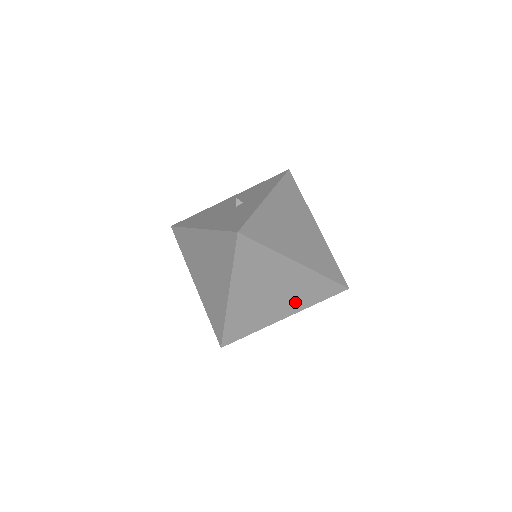
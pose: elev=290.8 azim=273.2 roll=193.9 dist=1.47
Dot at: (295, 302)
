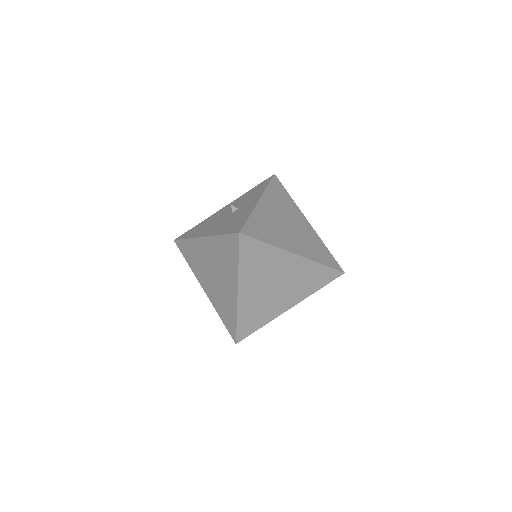
Dot at: (298, 292)
